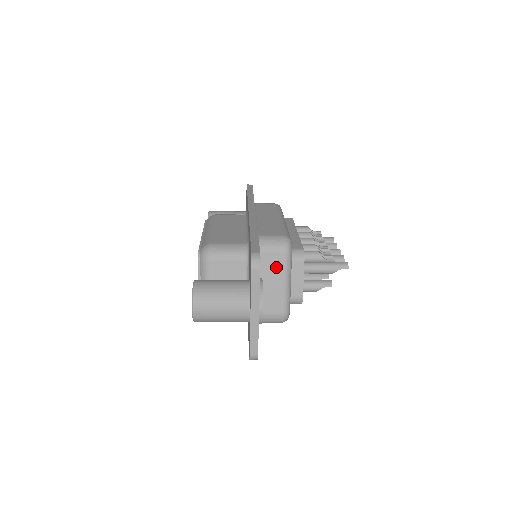
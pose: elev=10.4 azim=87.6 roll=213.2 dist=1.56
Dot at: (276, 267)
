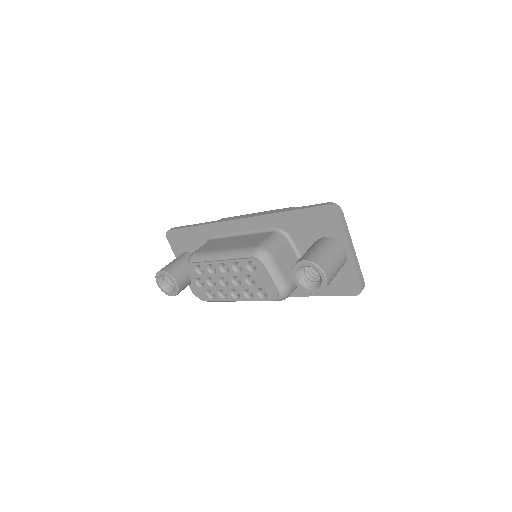
Dot at: occluded
